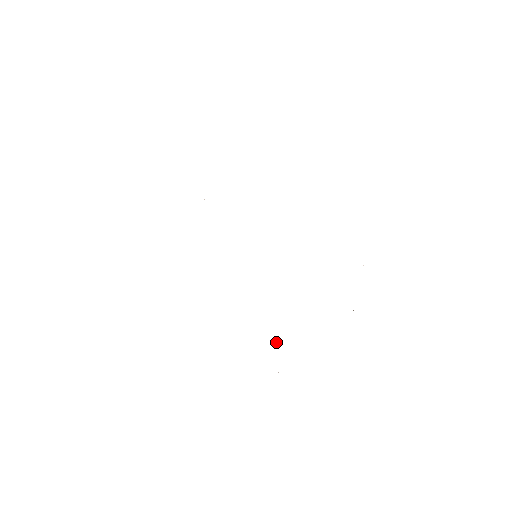
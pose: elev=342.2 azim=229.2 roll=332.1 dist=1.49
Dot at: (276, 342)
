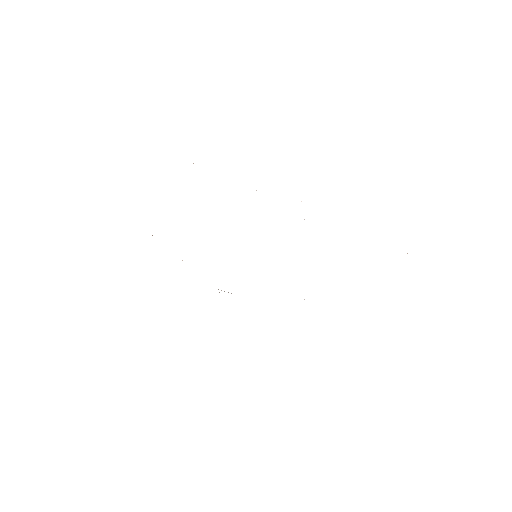
Dot at: occluded
